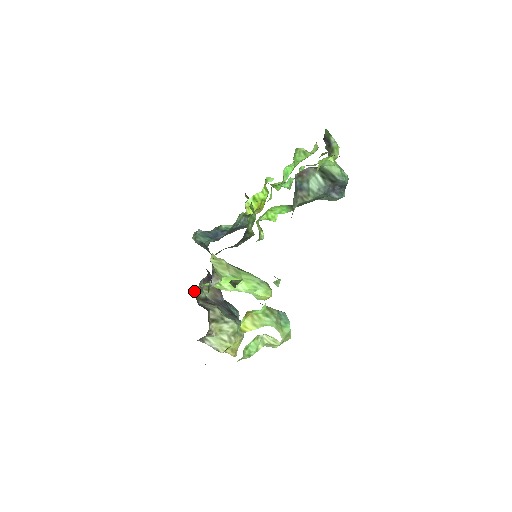
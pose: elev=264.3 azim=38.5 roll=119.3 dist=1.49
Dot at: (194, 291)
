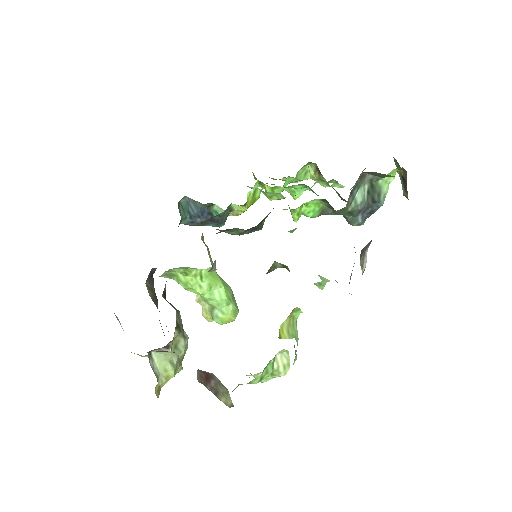
Dot at: occluded
